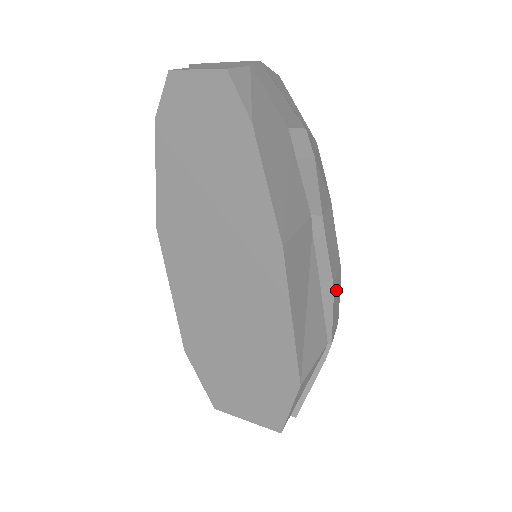
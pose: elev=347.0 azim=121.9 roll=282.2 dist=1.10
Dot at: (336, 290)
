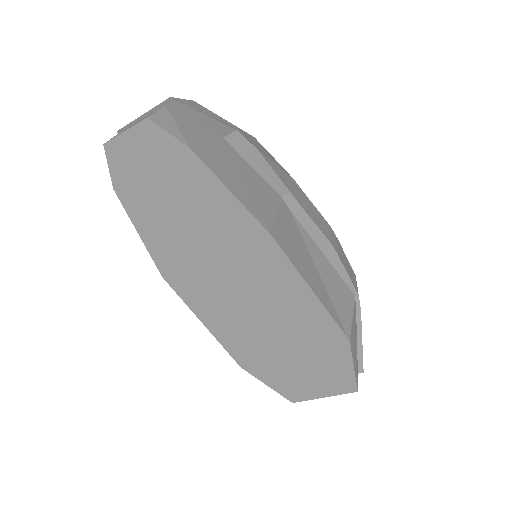
Dot at: (337, 248)
